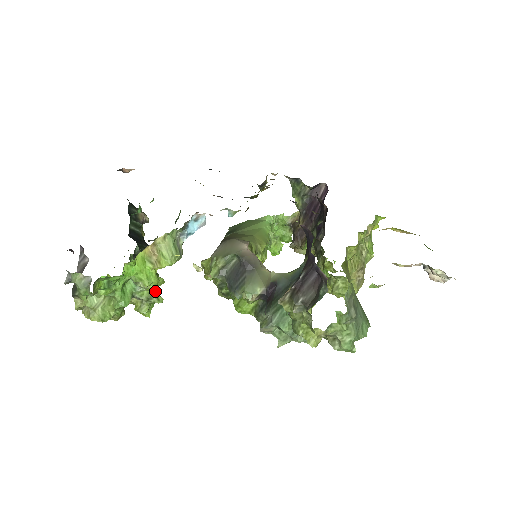
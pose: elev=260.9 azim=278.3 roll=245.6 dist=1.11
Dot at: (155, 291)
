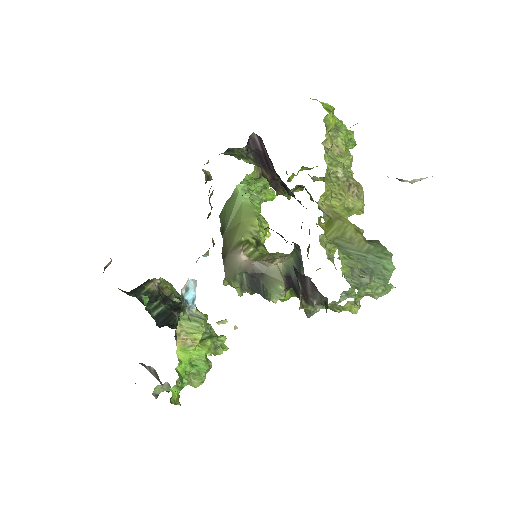
Dot at: (214, 340)
